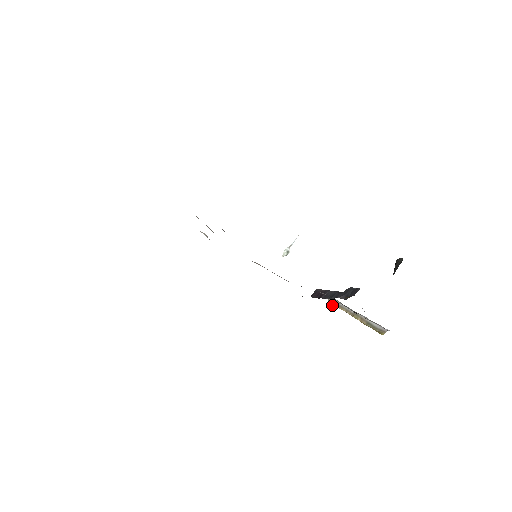
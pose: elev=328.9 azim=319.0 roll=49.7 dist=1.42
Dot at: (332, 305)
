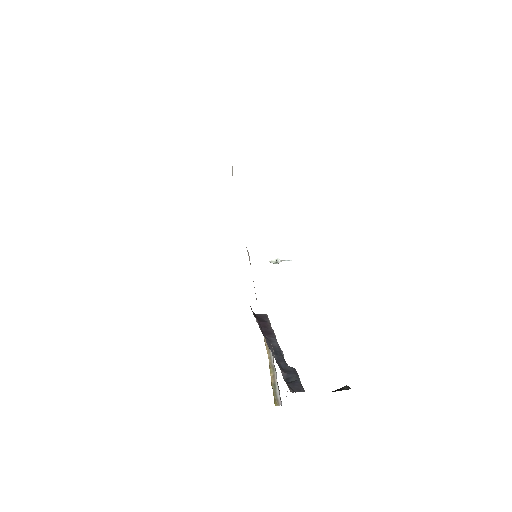
Dot at: (265, 342)
